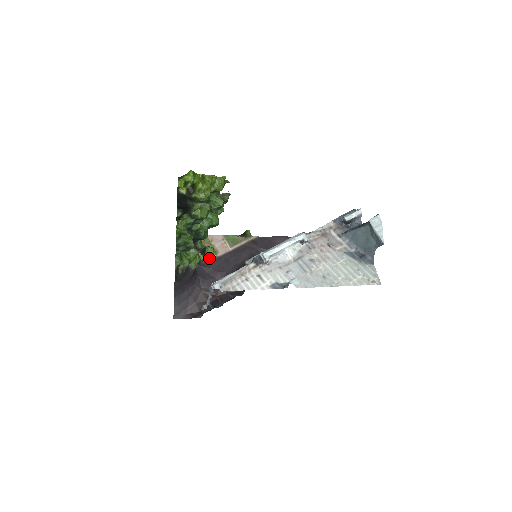
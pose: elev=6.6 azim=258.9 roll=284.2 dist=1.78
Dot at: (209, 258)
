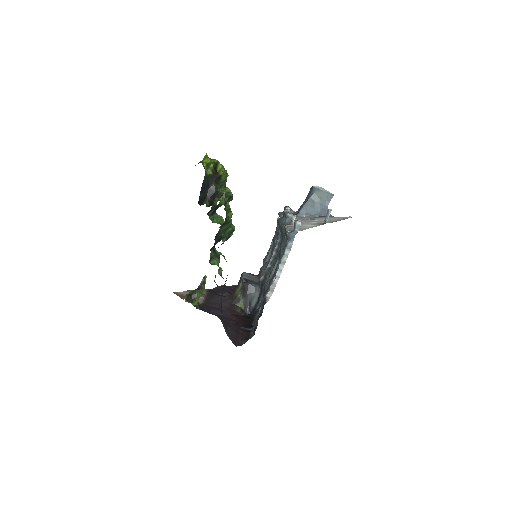
Dot at: occluded
